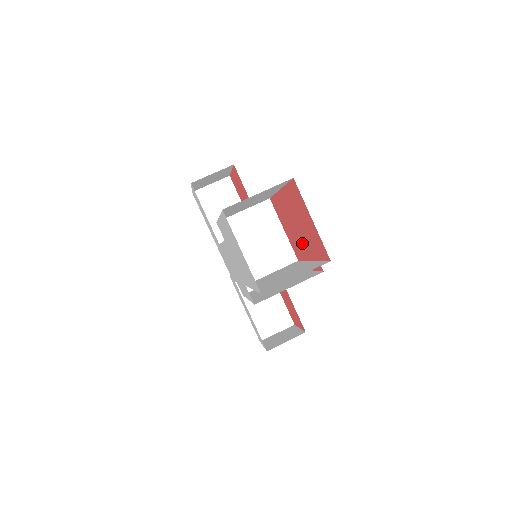
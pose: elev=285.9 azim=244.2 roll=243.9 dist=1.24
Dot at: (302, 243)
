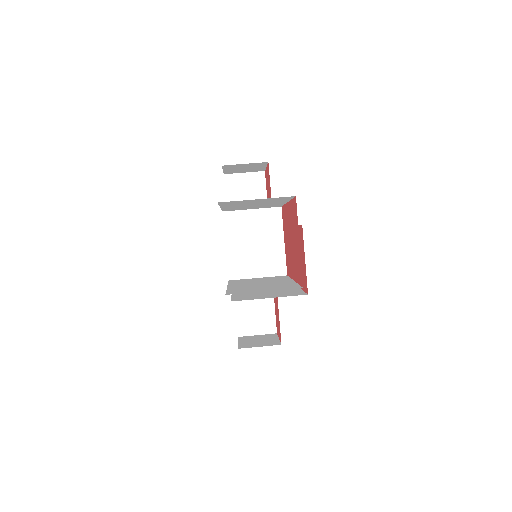
Dot at: (291, 260)
